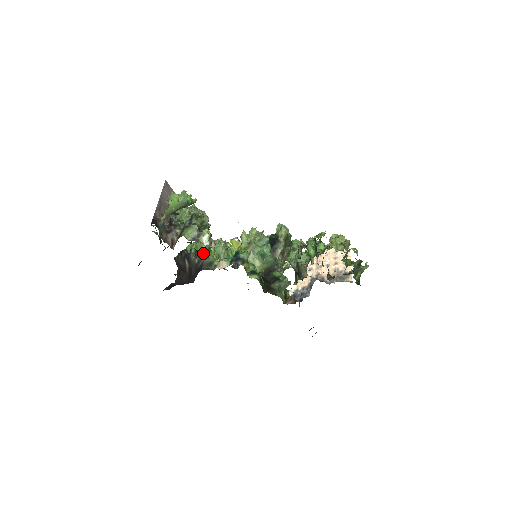
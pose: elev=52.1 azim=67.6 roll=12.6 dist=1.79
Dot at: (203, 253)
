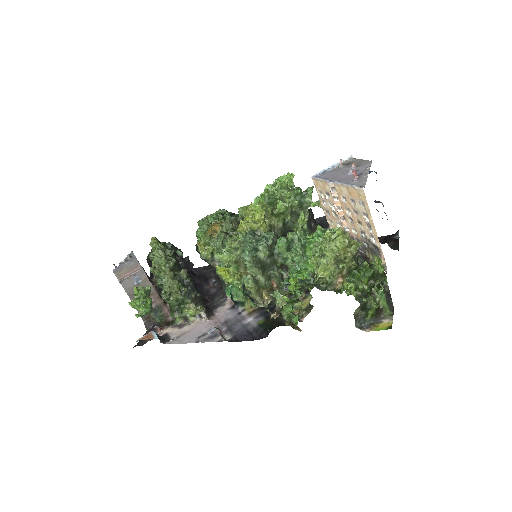
Dot at: (211, 263)
